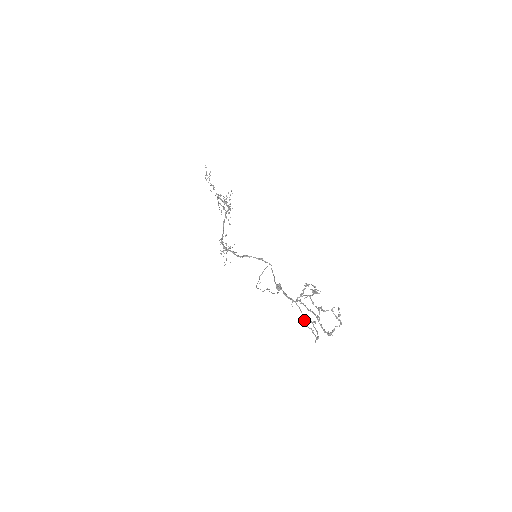
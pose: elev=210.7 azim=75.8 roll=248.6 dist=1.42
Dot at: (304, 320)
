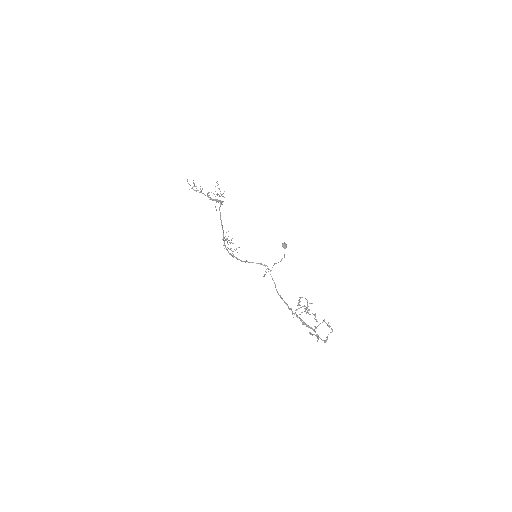
Dot at: occluded
